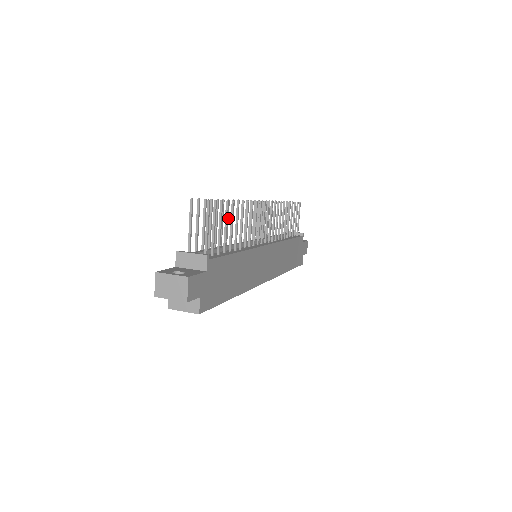
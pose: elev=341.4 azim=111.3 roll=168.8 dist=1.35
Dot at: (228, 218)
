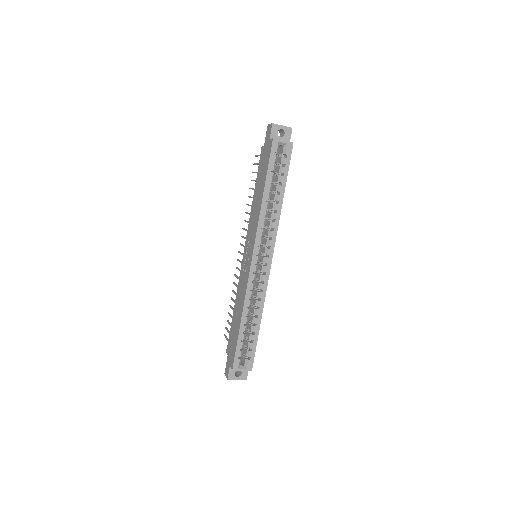
Dot at: occluded
